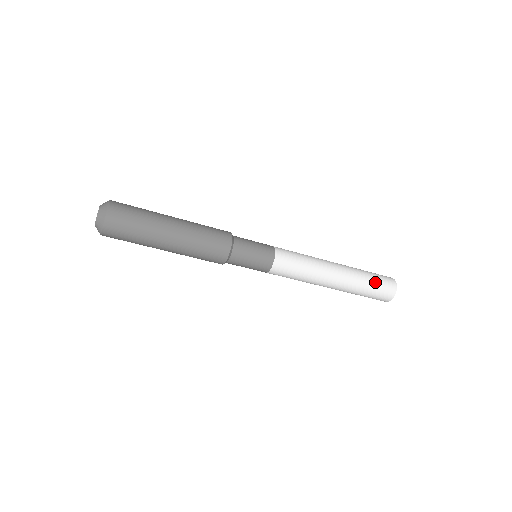
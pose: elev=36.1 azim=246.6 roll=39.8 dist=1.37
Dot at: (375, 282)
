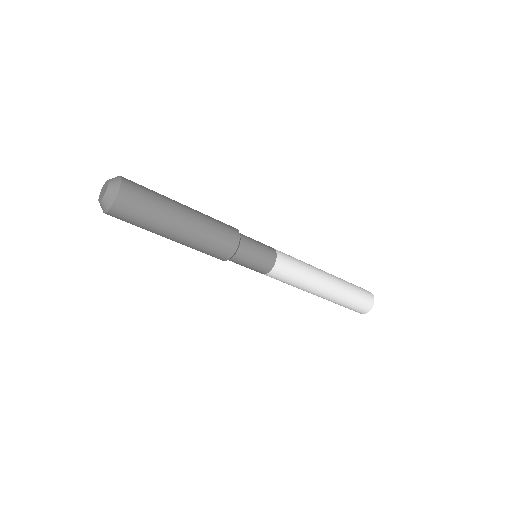
Dot at: (355, 301)
